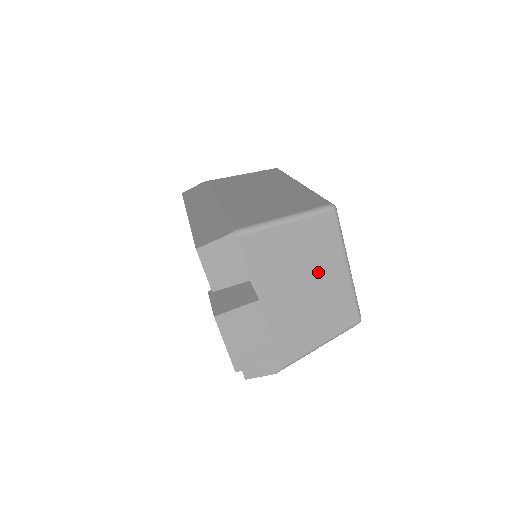
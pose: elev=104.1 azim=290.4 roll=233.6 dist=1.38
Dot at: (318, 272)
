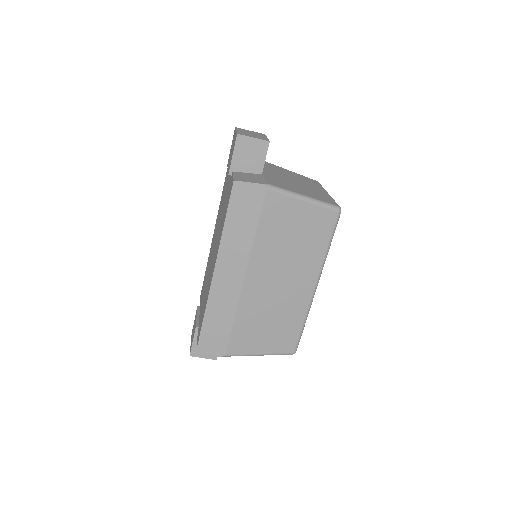
Dot at: occluded
